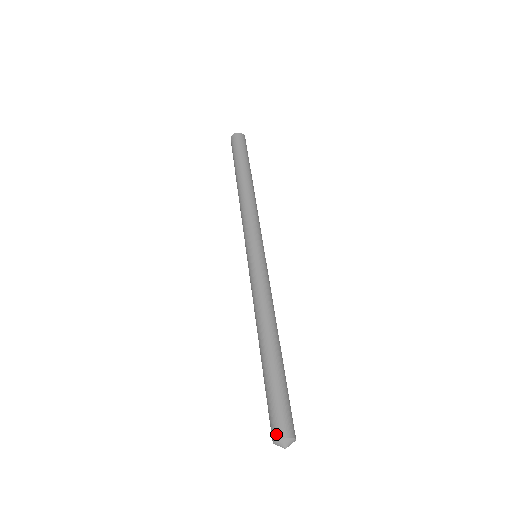
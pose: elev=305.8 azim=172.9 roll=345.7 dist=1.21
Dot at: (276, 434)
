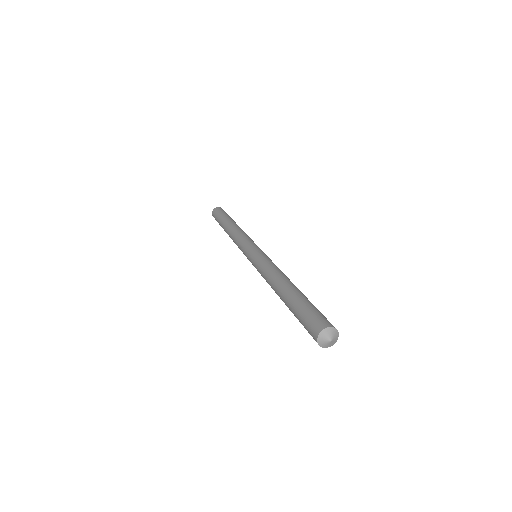
Dot at: (317, 329)
